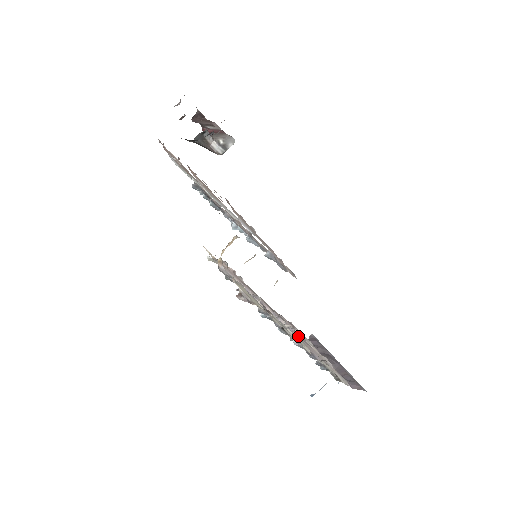
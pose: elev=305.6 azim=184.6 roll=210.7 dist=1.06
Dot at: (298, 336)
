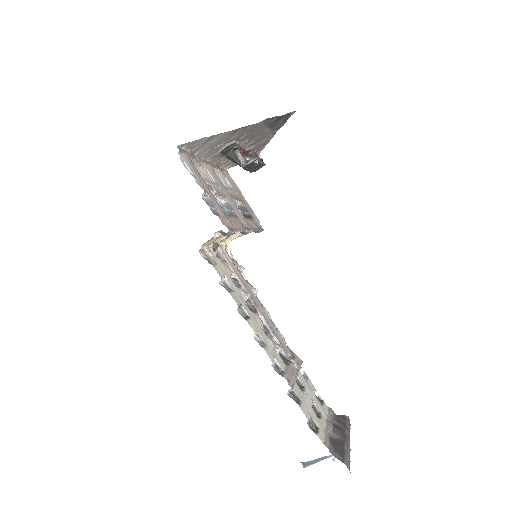
Dot at: (289, 364)
